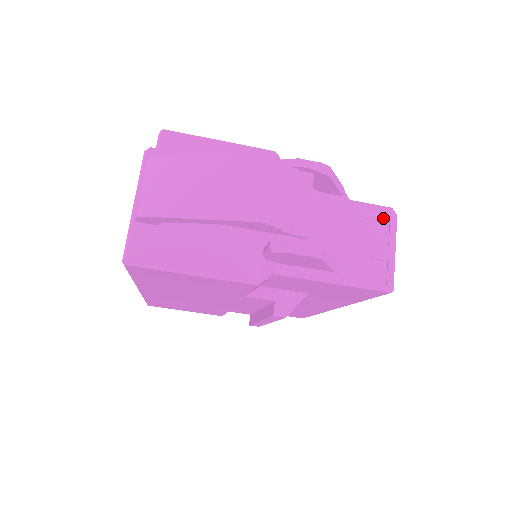
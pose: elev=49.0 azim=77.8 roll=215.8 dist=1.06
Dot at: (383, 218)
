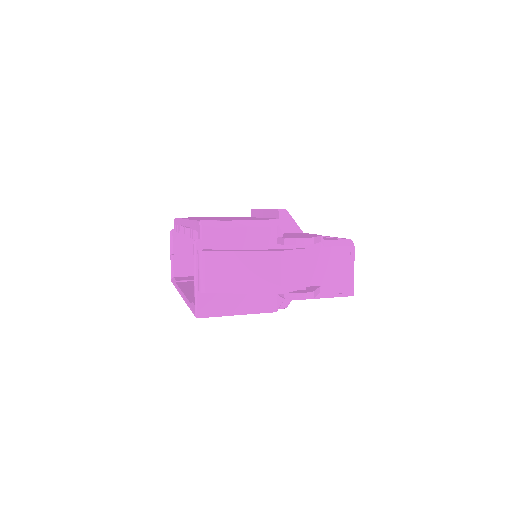
Dot at: (346, 250)
